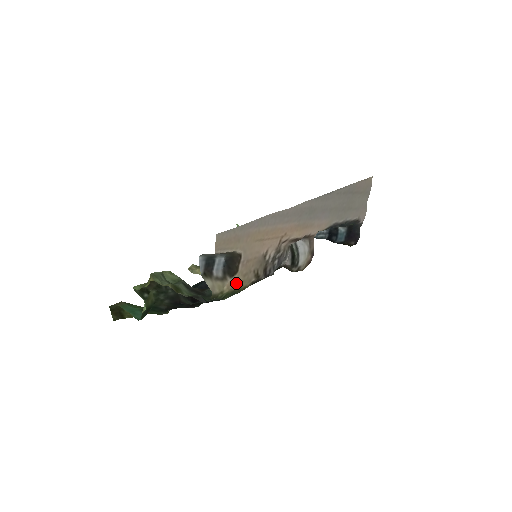
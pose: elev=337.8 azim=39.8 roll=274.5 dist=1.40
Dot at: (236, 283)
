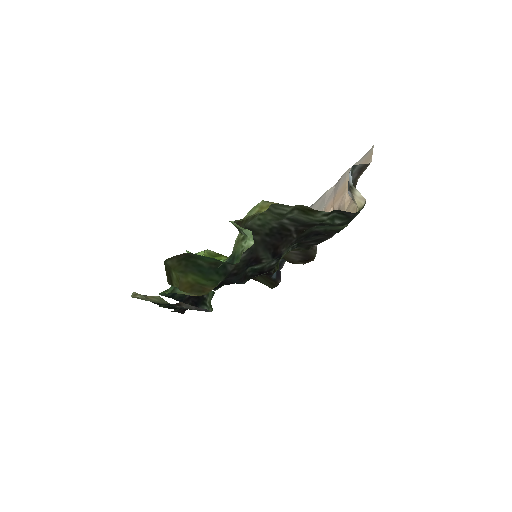
Dot at: (352, 212)
